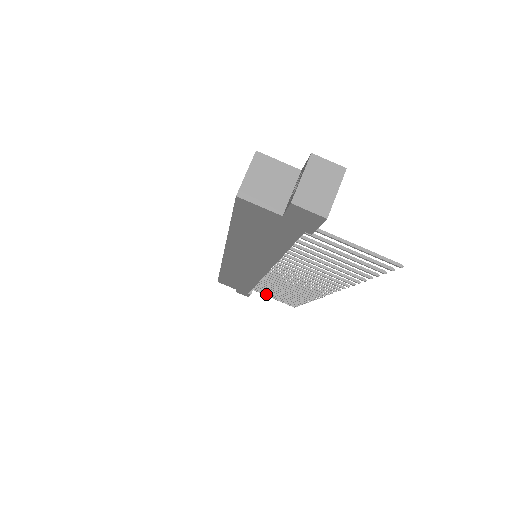
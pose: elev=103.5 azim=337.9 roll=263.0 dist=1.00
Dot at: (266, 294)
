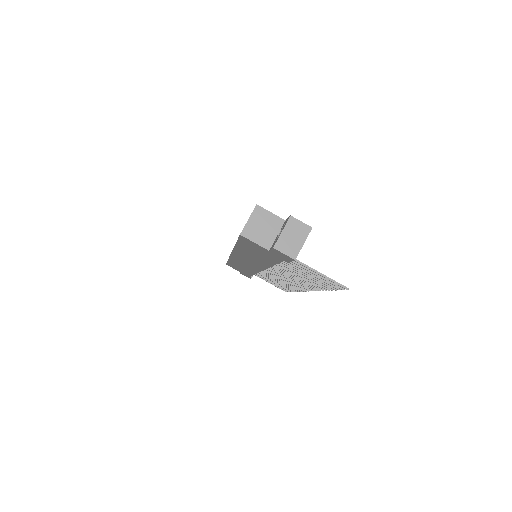
Dot at: occluded
